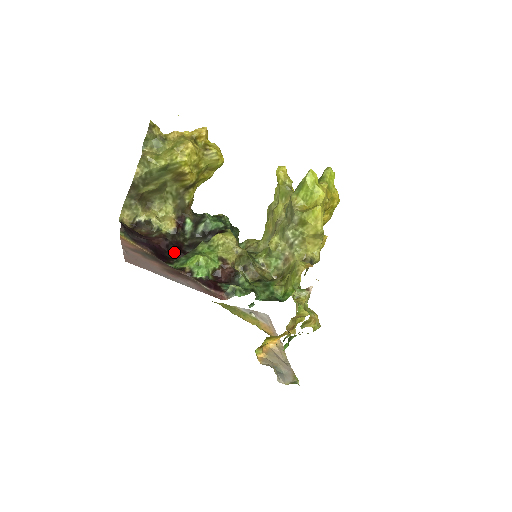
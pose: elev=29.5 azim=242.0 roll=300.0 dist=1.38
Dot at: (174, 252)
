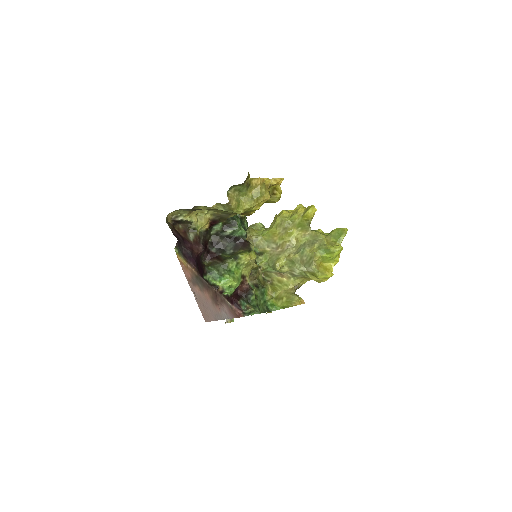
Dot at: (203, 253)
